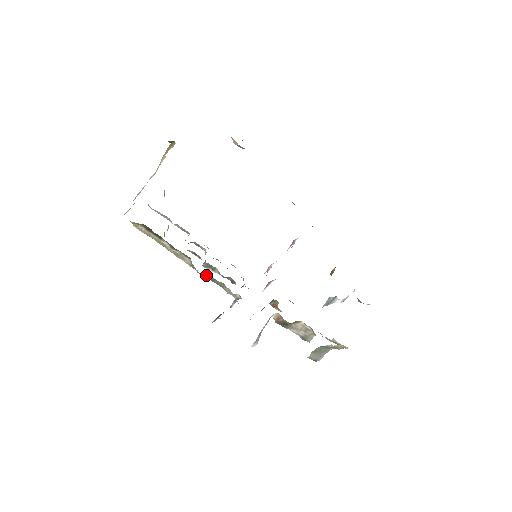
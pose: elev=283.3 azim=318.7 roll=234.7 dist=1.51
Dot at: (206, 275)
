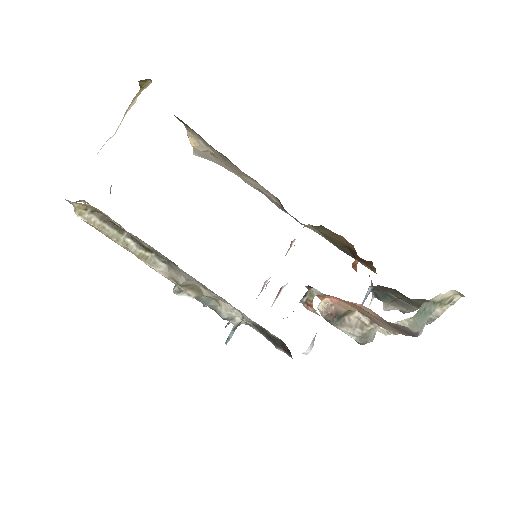
Dot at: (191, 289)
